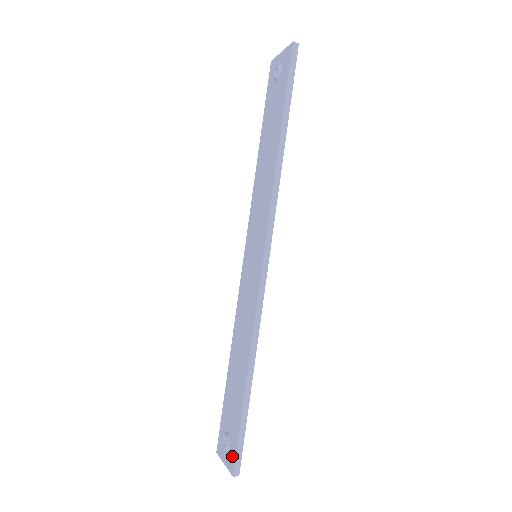
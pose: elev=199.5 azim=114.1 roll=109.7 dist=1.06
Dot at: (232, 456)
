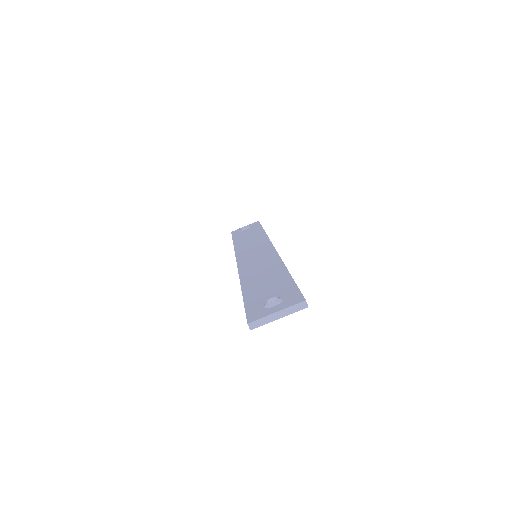
Dot at: (294, 297)
